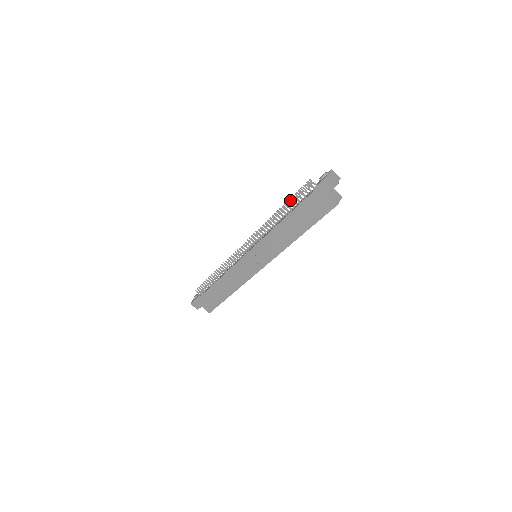
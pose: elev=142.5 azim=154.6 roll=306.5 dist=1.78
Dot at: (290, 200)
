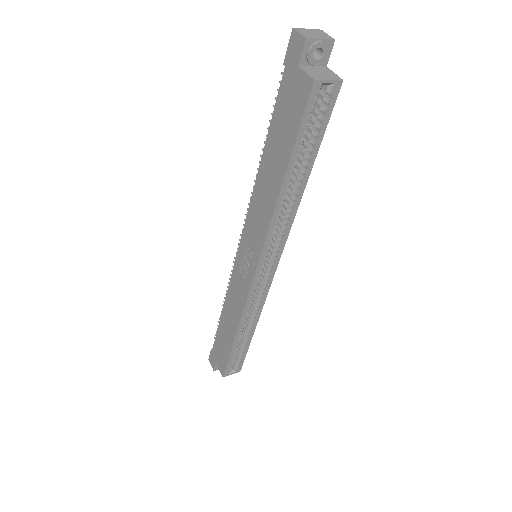
Dot at: occluded
